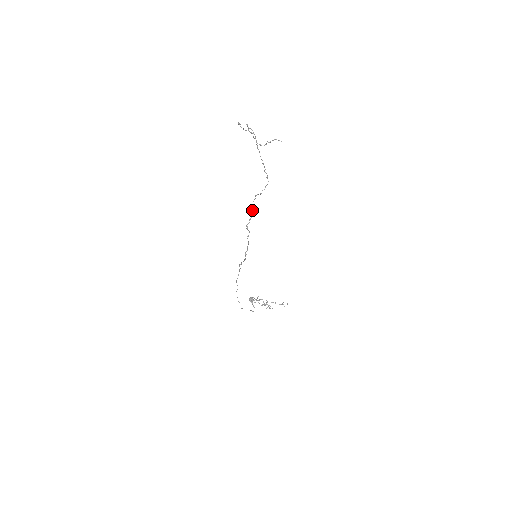
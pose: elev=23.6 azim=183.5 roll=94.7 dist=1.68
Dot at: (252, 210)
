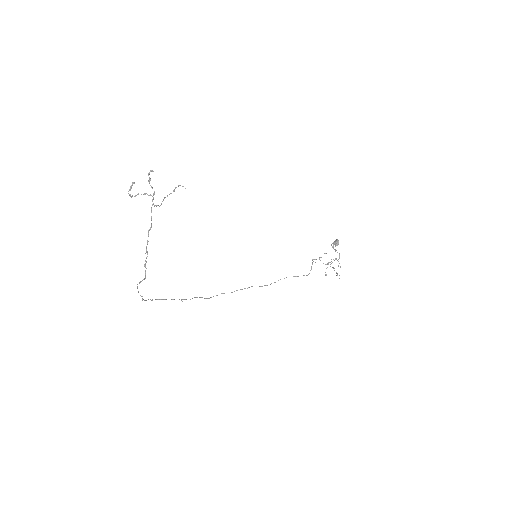
Dot at: (140, 295)
